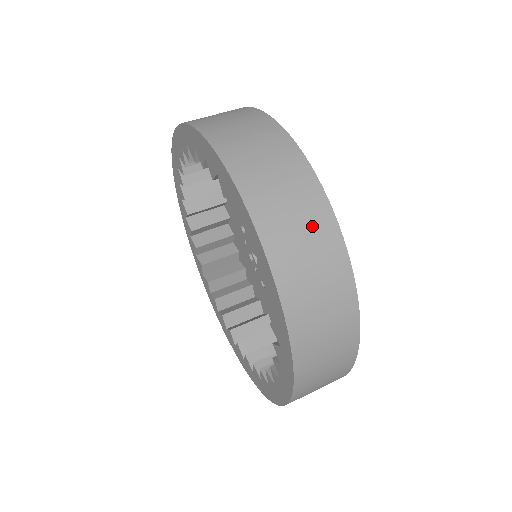
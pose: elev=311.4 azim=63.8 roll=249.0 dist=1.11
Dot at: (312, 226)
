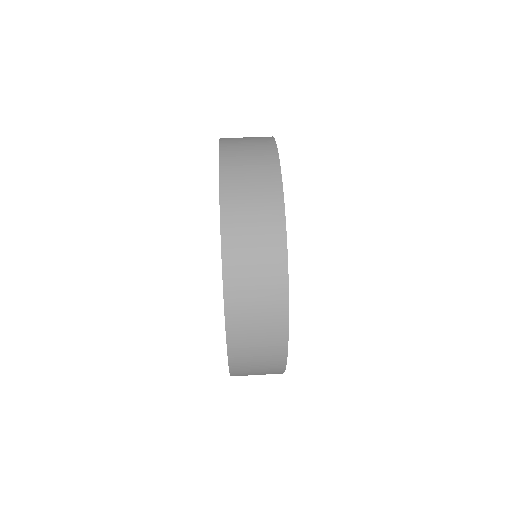
Dot at: (258, 149)
